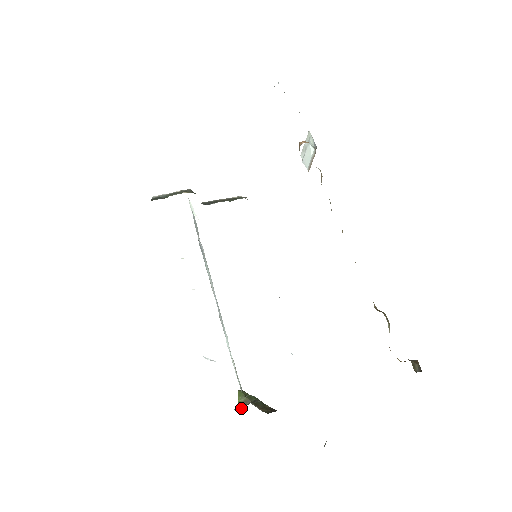
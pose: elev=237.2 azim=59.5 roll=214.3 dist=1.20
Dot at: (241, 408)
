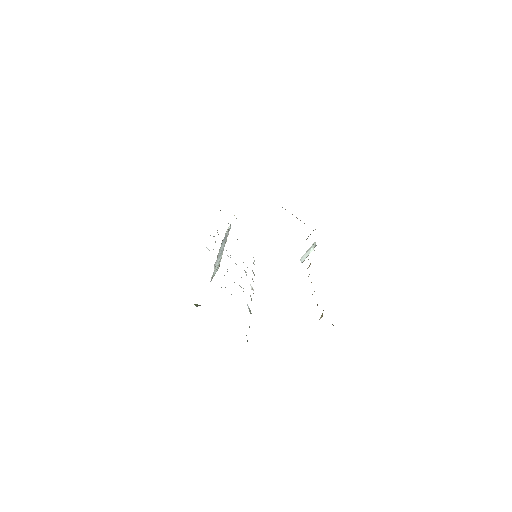
Dot at: occluded
